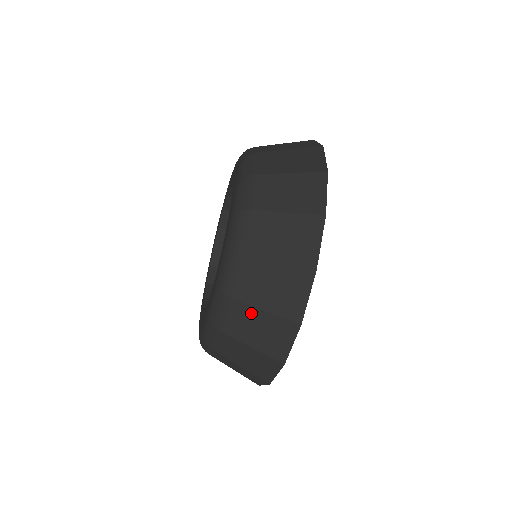
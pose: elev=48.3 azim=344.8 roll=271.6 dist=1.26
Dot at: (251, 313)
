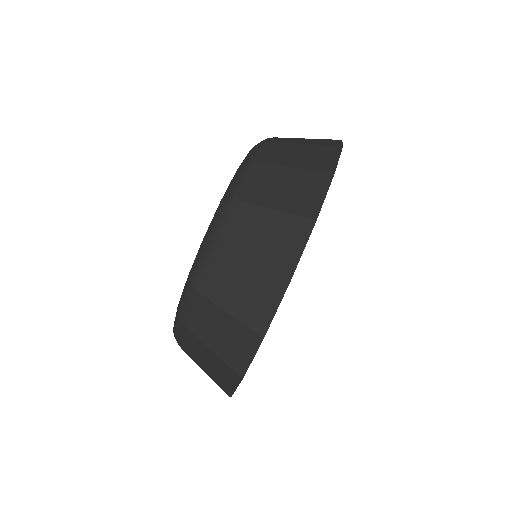
Dot at: (196, 362)
